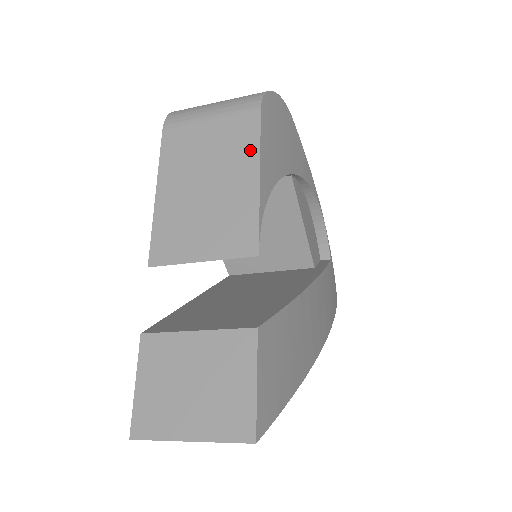
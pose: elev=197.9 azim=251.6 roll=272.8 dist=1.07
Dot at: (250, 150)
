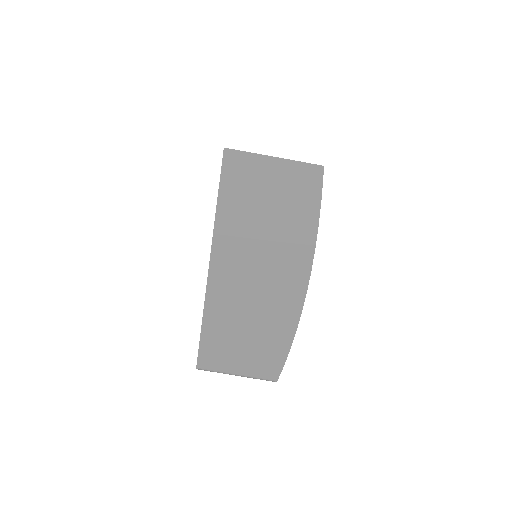
Dot at: occluded
